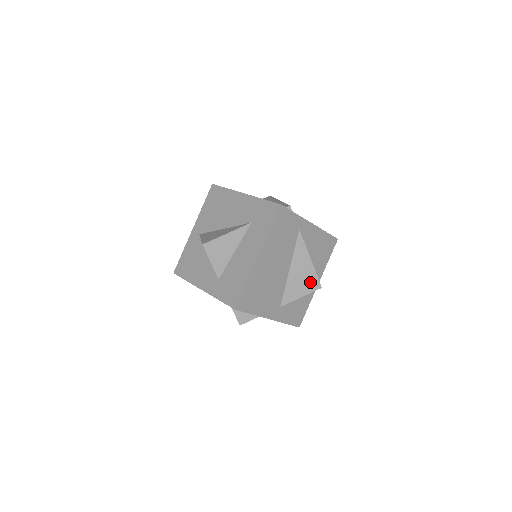
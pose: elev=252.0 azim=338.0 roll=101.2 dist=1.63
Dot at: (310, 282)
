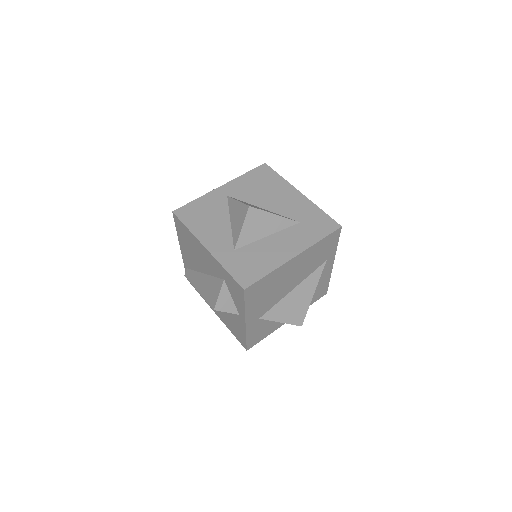
Dot at: (298, 314)
